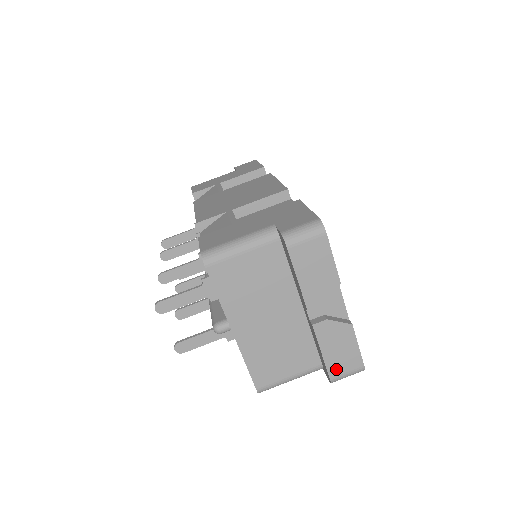
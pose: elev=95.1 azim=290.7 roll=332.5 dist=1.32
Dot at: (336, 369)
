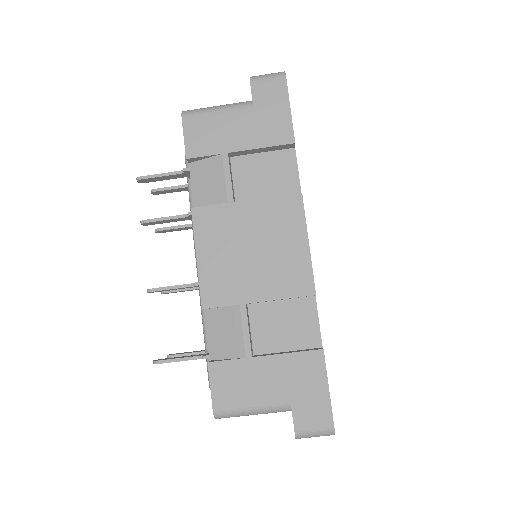
Dot at: occluded
